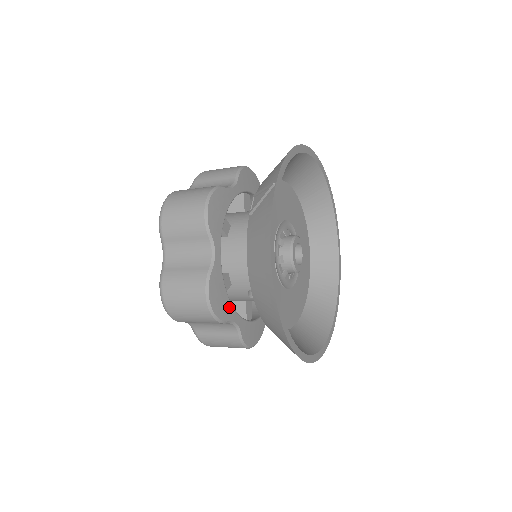
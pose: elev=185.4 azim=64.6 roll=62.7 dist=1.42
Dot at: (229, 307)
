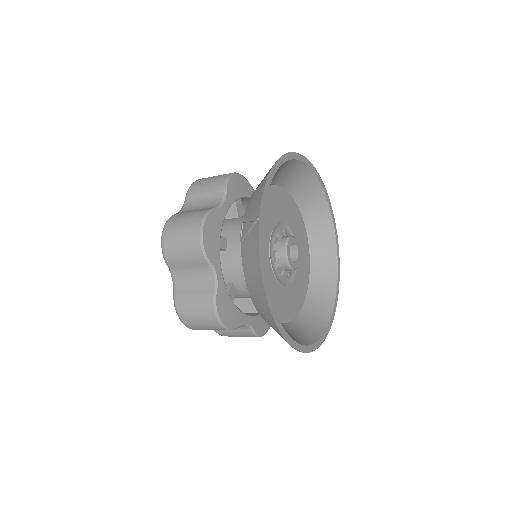
Dot at: (238, 314)
